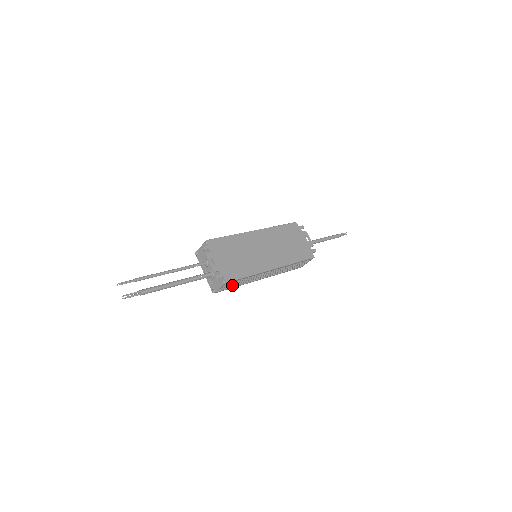
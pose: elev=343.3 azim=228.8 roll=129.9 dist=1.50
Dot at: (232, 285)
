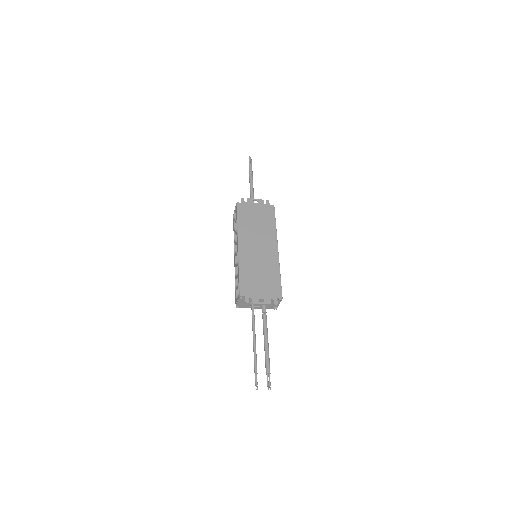
Dot at: occluded
